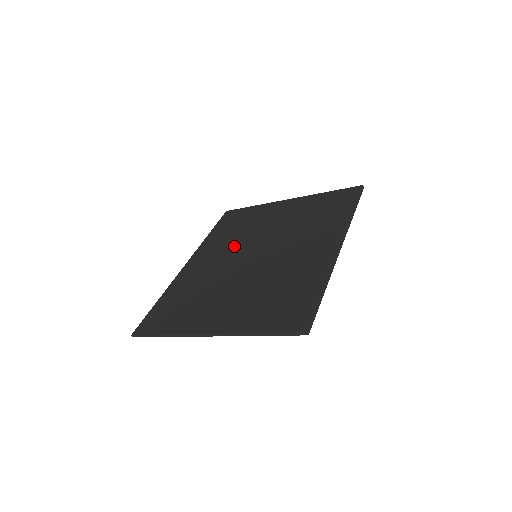
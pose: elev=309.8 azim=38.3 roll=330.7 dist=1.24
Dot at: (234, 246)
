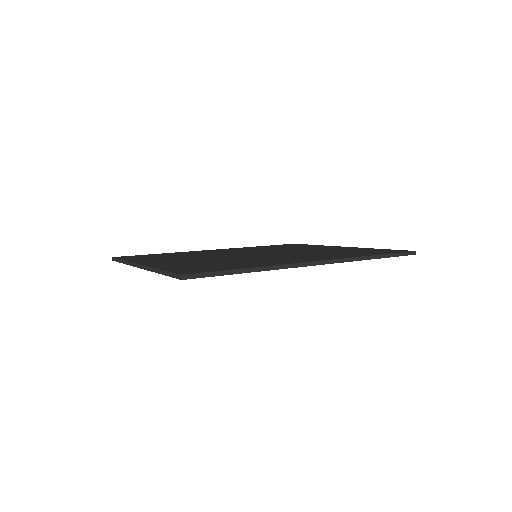
Dot at: (255, 250)
